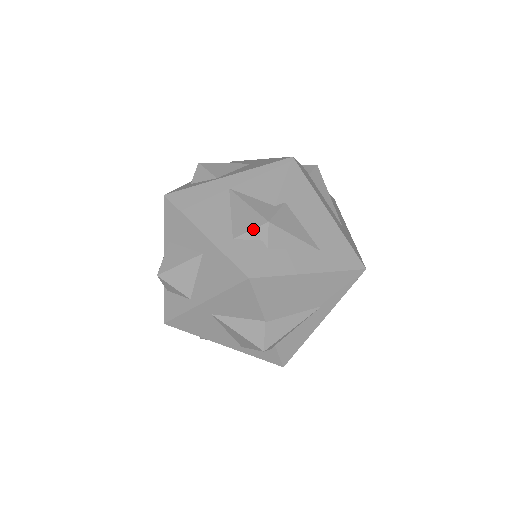
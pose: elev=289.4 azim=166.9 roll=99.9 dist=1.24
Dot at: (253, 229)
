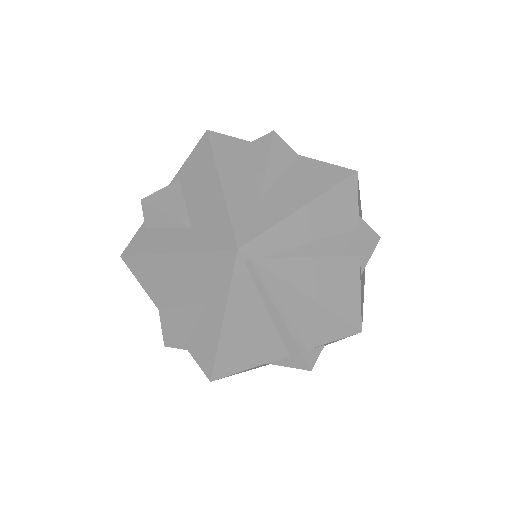
Dot at: occluded
